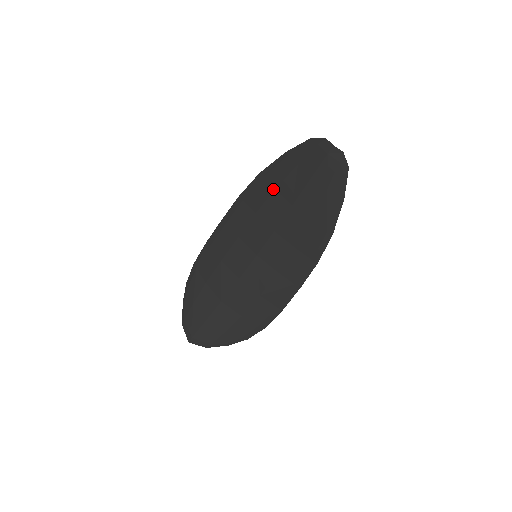
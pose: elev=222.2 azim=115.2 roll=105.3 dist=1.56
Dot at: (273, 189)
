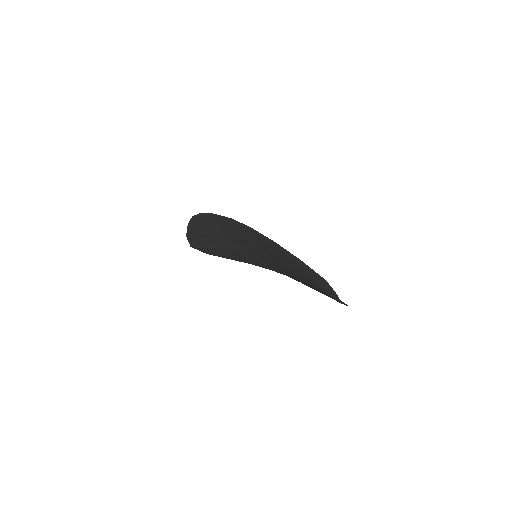
Dot at: (281, 258)
